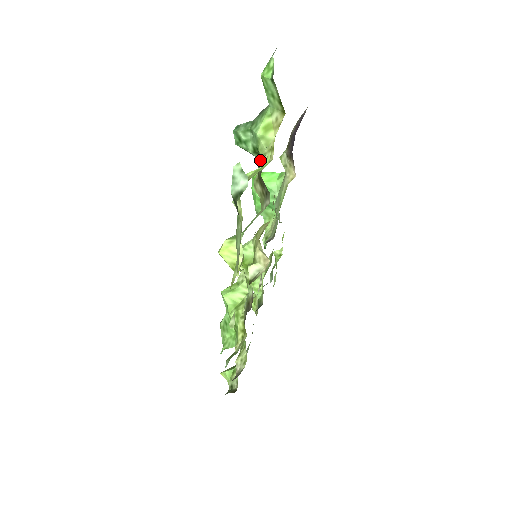
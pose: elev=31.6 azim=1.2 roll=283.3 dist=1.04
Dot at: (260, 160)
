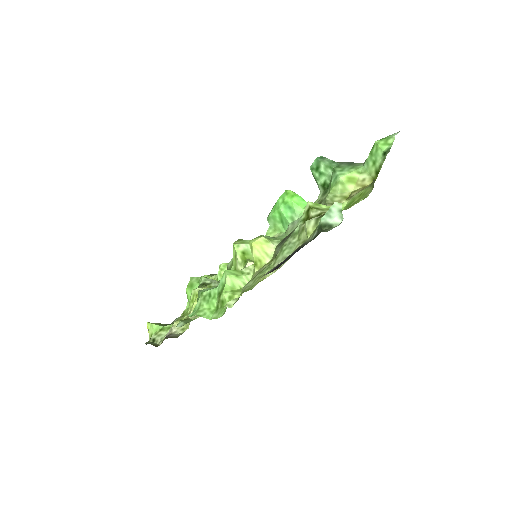
Dot at: (329, 198)
